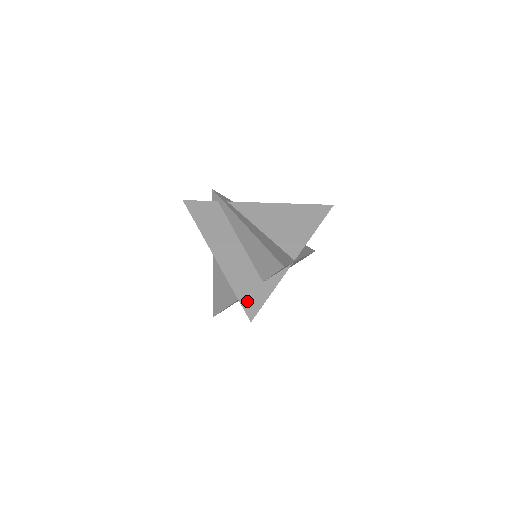
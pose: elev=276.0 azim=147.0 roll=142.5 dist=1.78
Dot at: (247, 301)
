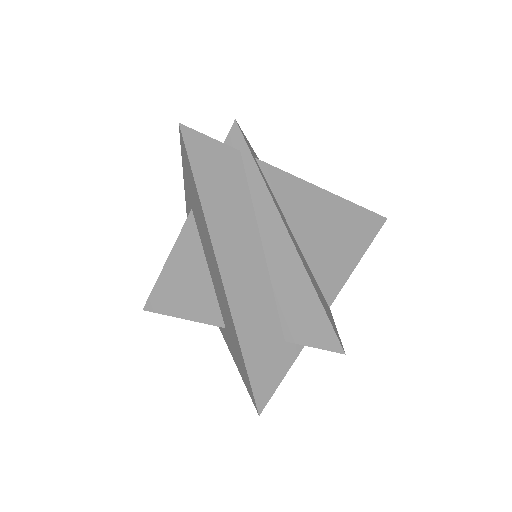
Dot at: (259, 375)
